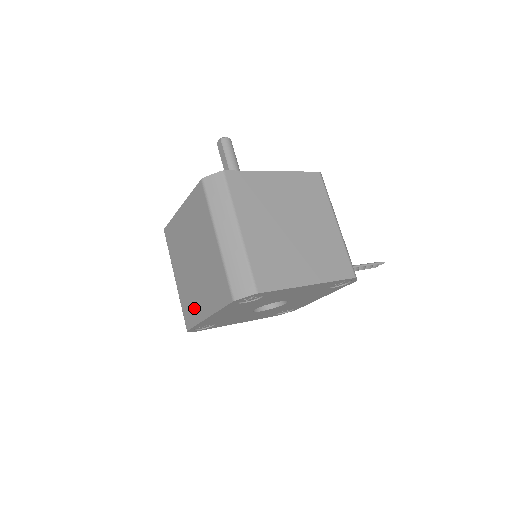
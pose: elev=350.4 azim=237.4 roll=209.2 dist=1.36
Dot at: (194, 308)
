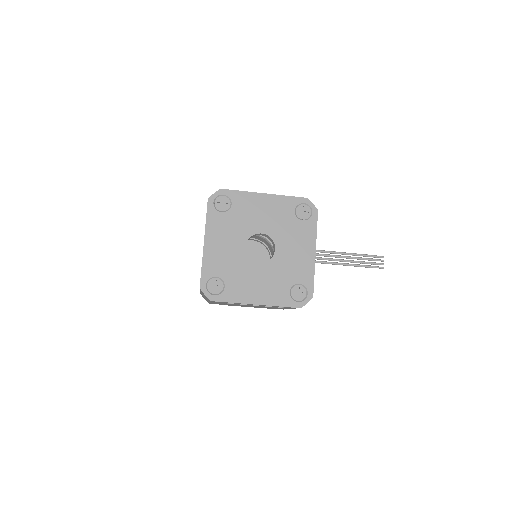
Dot at: occluded
